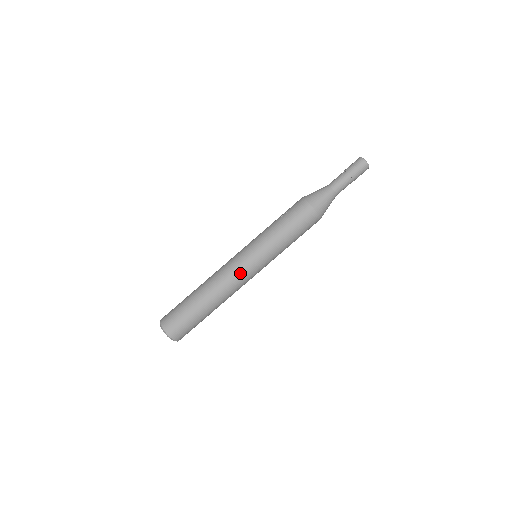
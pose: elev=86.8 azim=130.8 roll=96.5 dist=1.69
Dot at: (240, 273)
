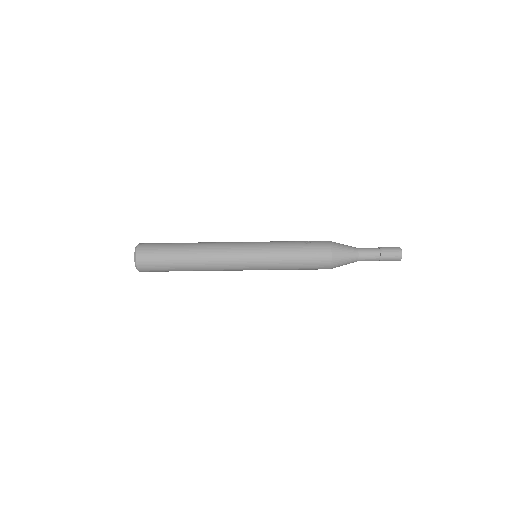
Dot at: (233, 264)
